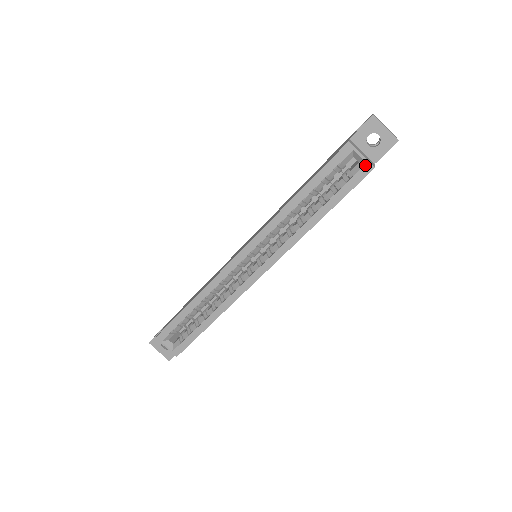
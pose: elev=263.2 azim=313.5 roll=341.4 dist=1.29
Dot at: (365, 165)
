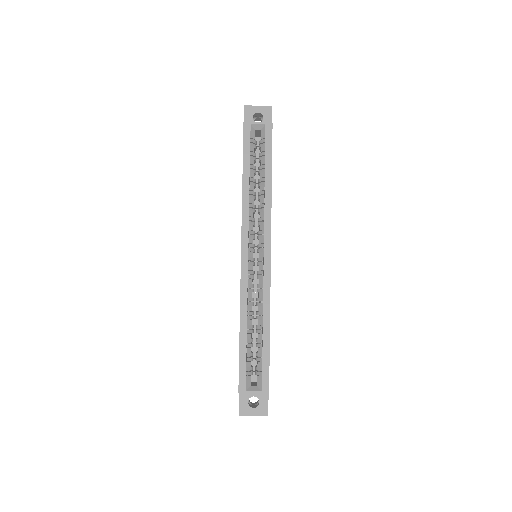
Dot at: (265, 126)
